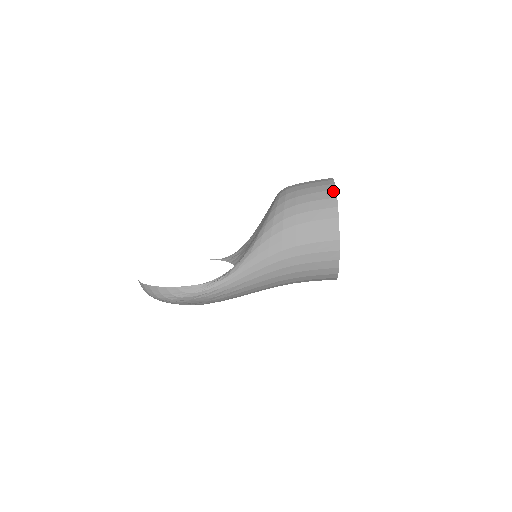
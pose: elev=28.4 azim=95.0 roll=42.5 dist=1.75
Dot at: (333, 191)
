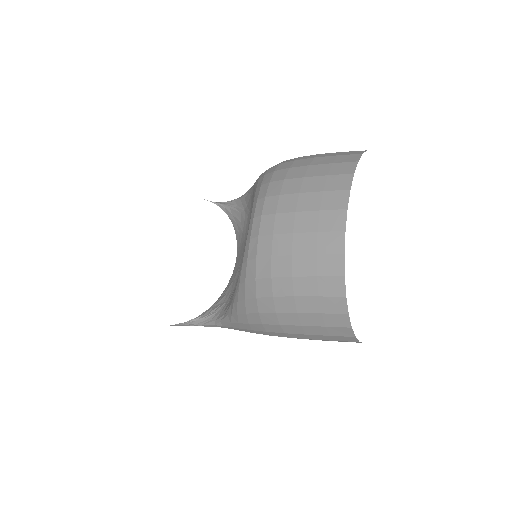
Dot at: (338, 280)
